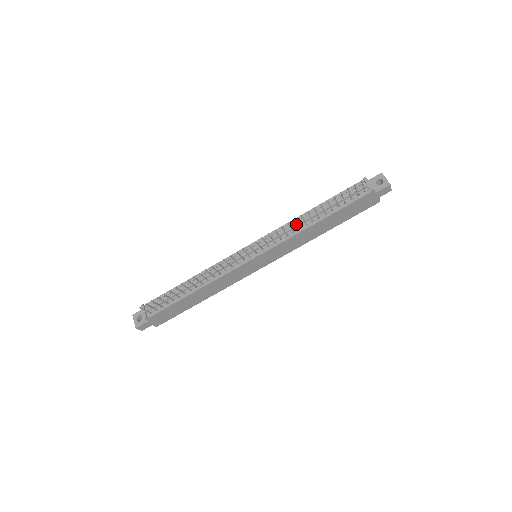
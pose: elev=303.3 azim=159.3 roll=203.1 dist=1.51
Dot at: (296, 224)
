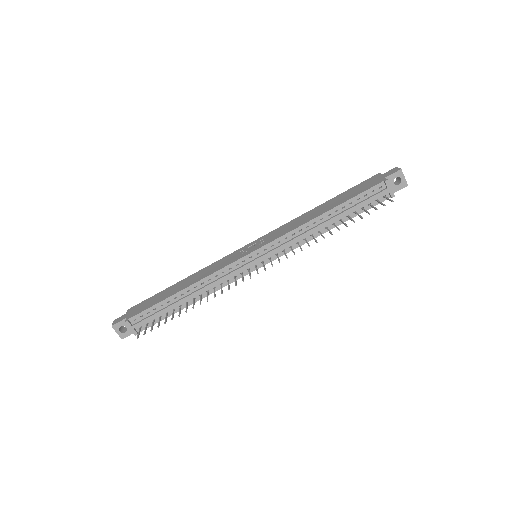
Dot at: (309, 232)
